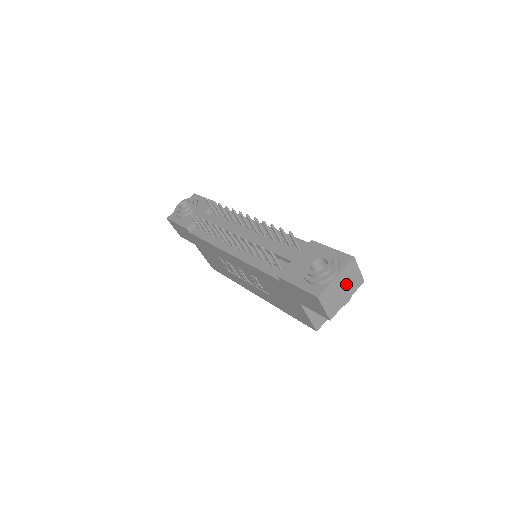
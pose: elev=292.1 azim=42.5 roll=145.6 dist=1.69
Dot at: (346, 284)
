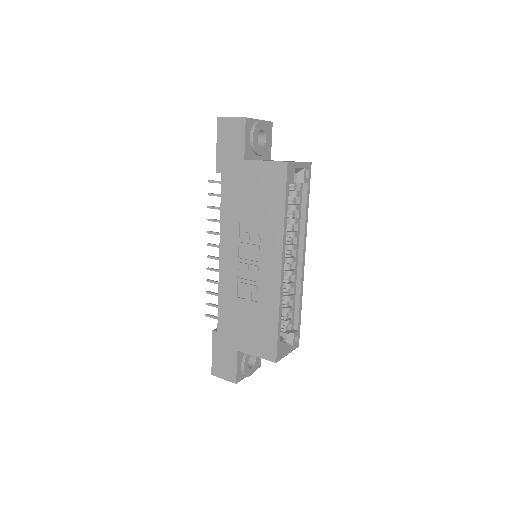
Dot at: occluded
